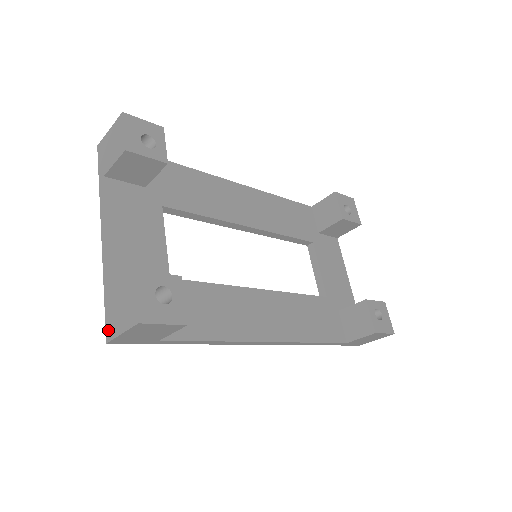
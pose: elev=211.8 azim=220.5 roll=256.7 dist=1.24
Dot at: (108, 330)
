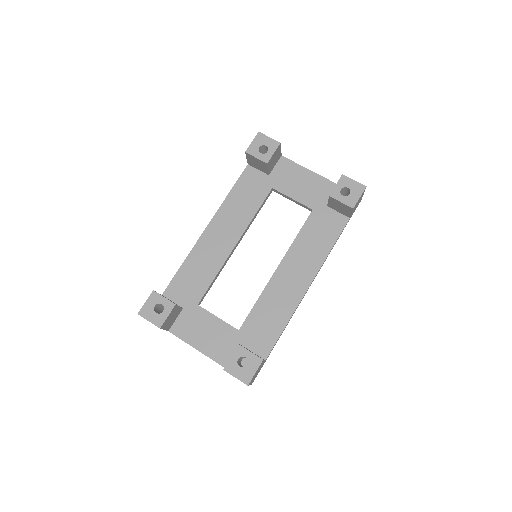
Dot at: occluded
